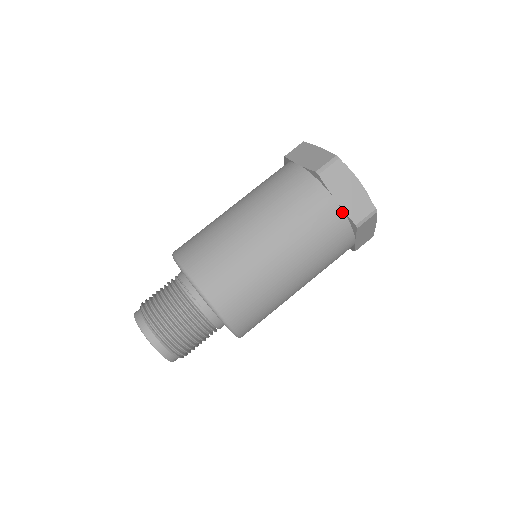
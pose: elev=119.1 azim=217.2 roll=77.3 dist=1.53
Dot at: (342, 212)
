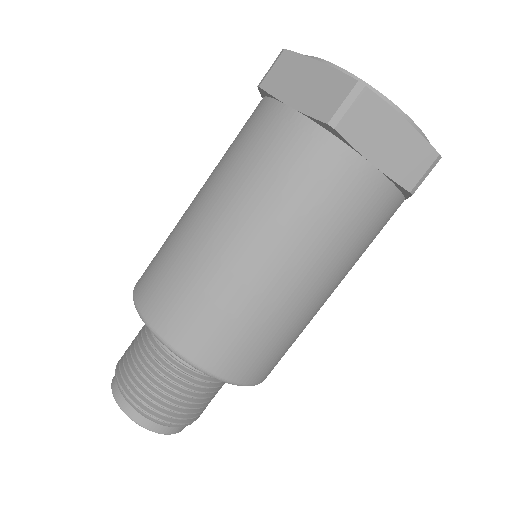
Dot at: (384, 178)
